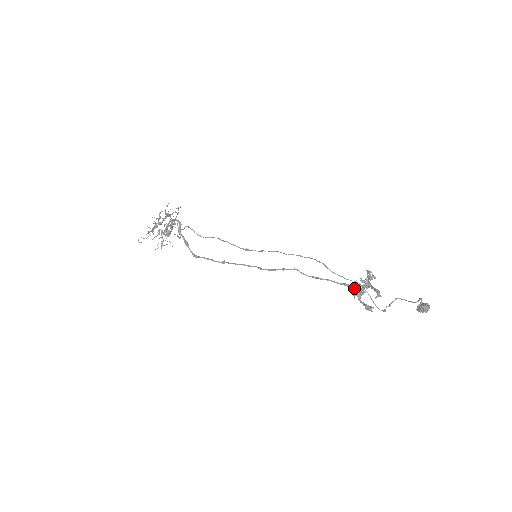
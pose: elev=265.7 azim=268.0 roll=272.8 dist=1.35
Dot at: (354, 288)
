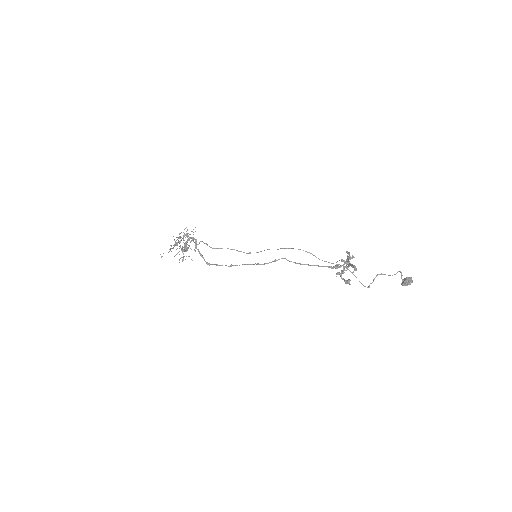
Dot at: (336, 268)
